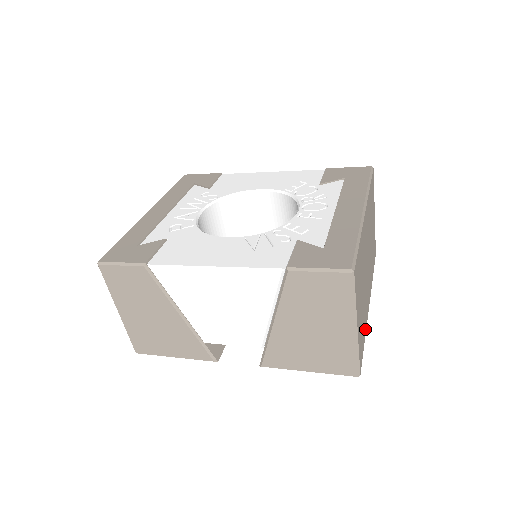
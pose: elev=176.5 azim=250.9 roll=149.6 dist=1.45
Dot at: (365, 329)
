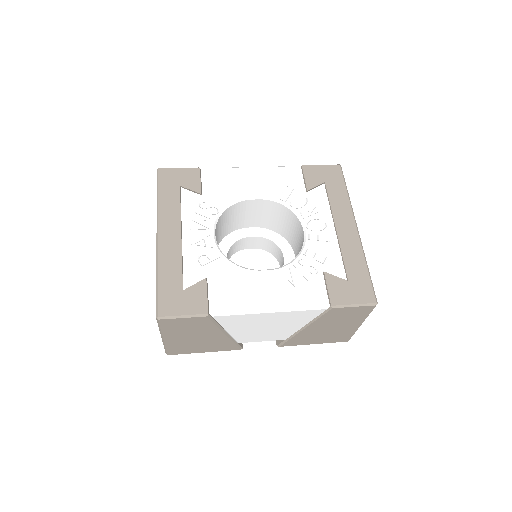
Dot at: occluded
